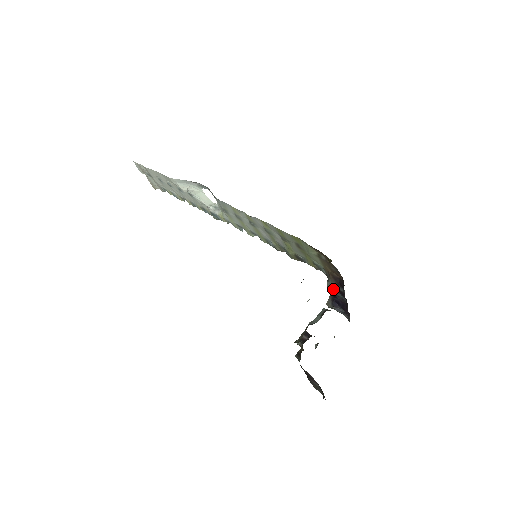
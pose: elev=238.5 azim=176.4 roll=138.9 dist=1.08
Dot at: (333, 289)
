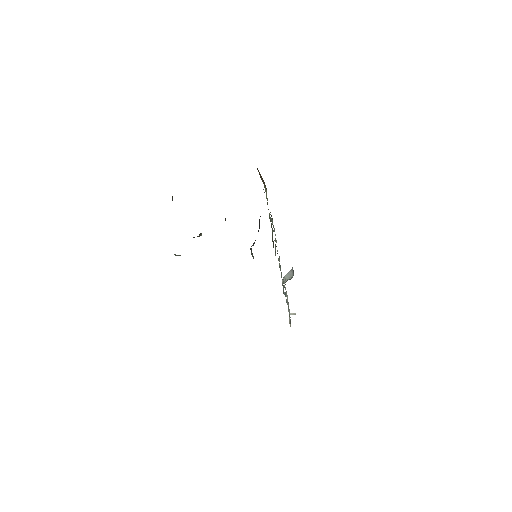
Dot at: (259, 223)
